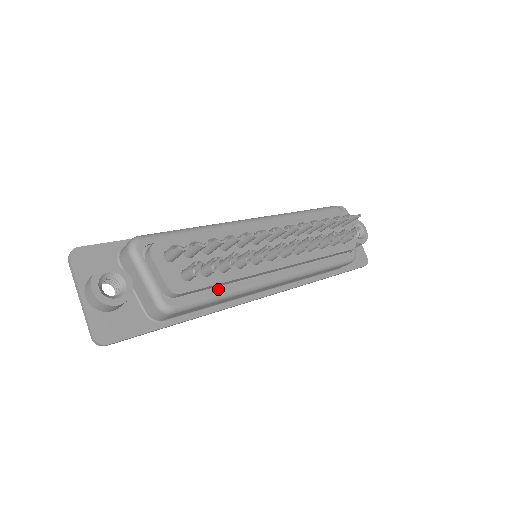
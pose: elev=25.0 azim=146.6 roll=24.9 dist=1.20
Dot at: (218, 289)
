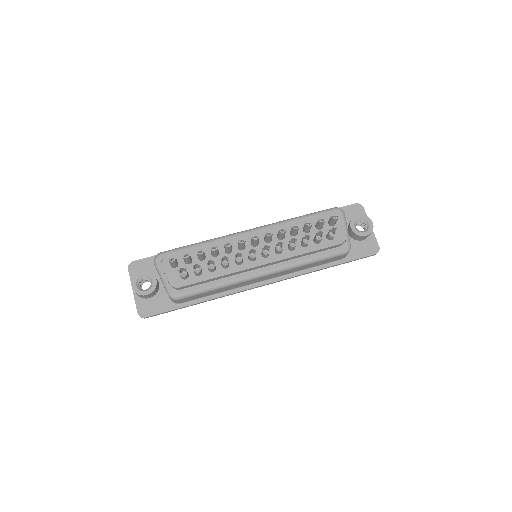
Dot at: (210, 283)
